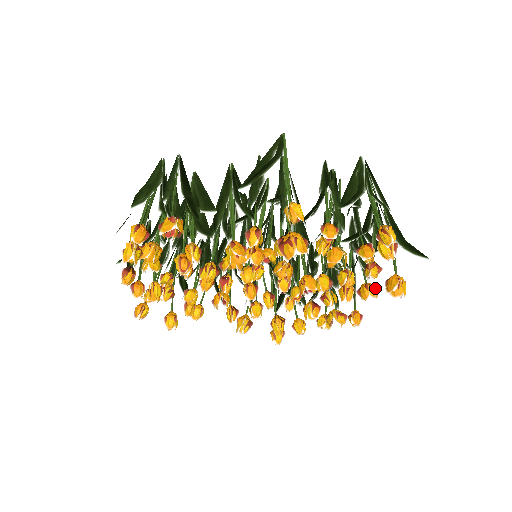
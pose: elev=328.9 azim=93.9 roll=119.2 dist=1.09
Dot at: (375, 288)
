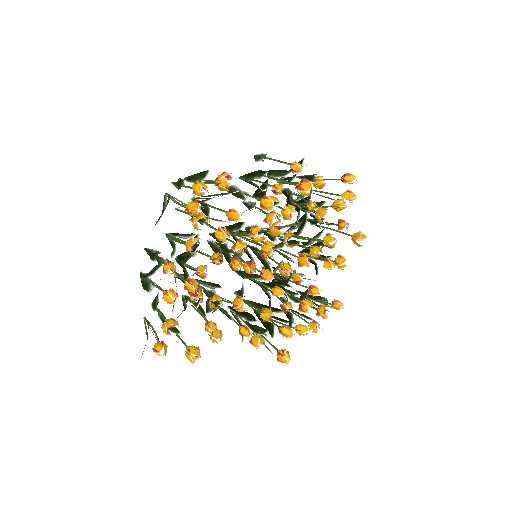
Dot at: occluded
